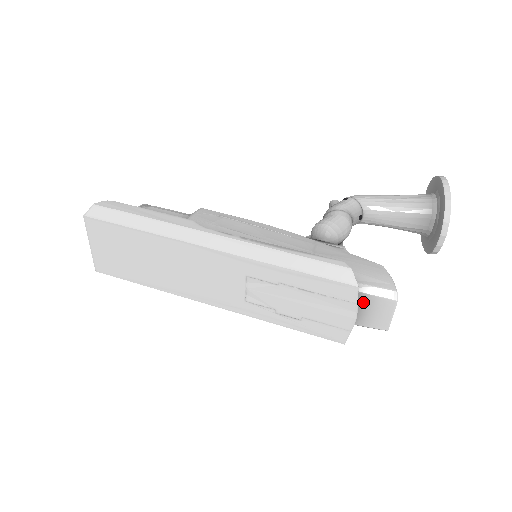
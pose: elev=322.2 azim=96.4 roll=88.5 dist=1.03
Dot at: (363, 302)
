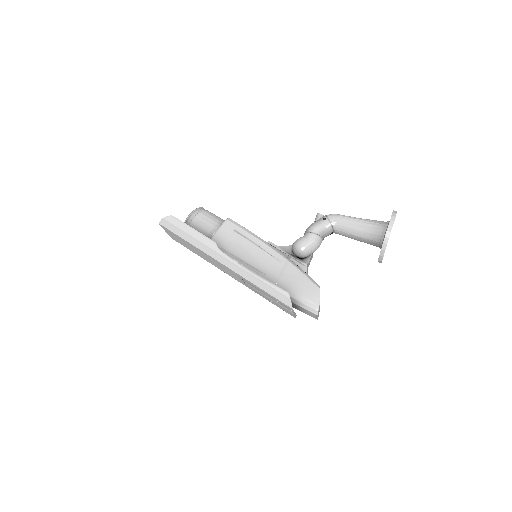
Dot at: (301, 308)
